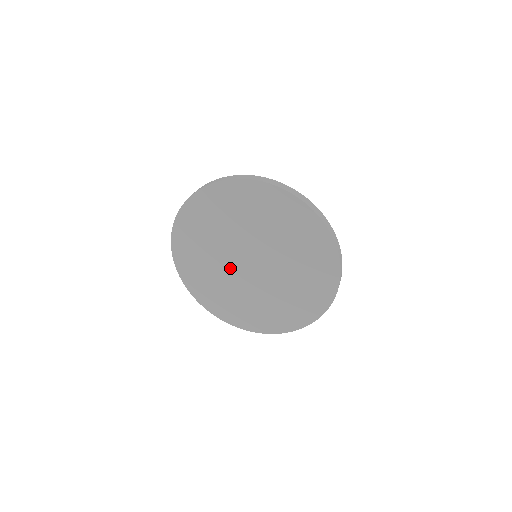
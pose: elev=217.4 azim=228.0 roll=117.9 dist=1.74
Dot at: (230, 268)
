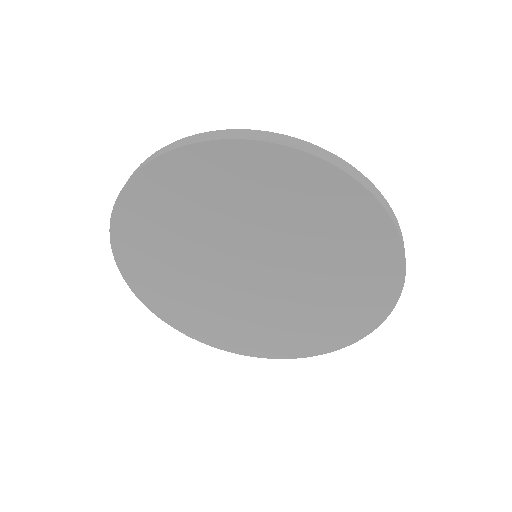
Dot at: (218, 283)
